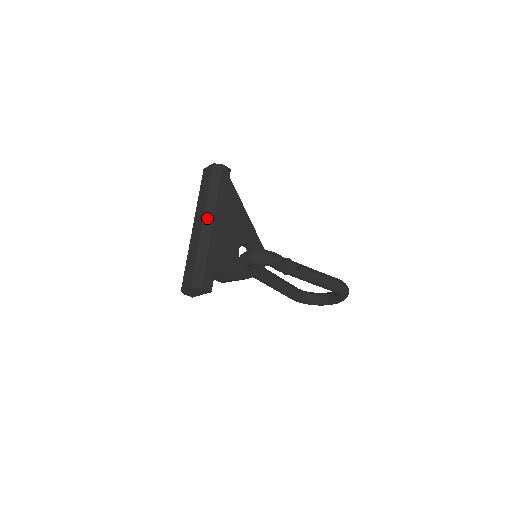
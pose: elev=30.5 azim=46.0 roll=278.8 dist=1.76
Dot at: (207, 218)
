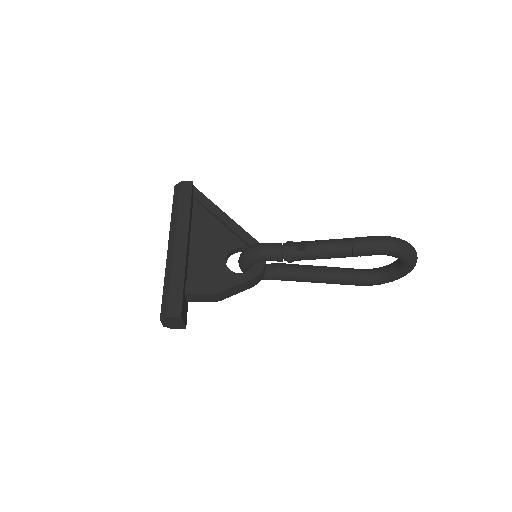
Dot at: (170, 242)
